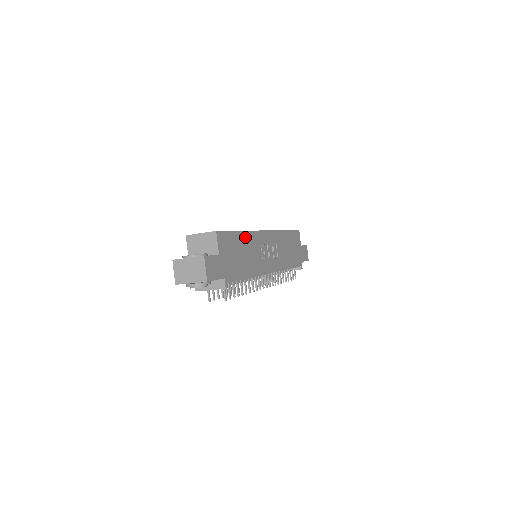
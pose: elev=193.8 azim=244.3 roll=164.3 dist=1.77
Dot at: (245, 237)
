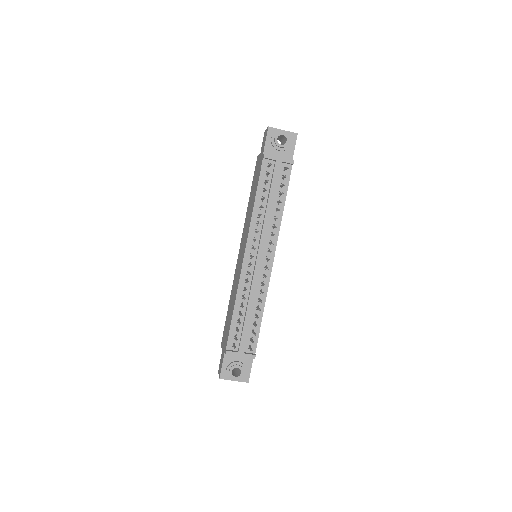
Dot at: occluded
